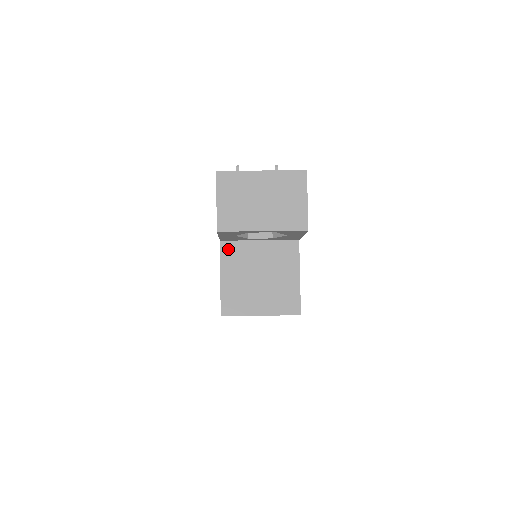
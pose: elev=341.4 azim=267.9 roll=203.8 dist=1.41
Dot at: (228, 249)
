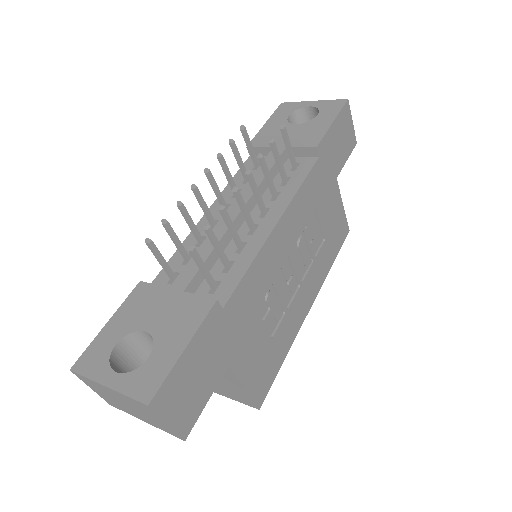
Dot at: occluded
